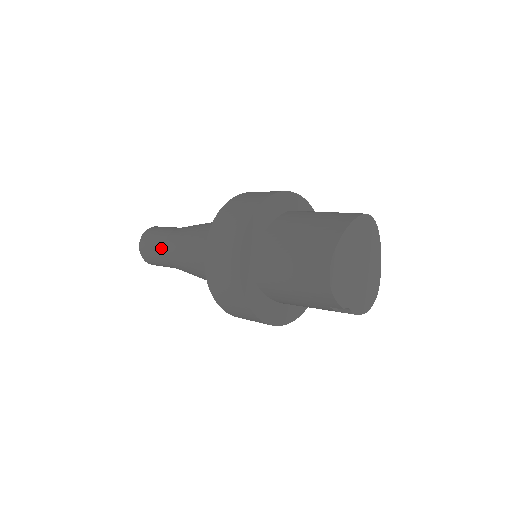
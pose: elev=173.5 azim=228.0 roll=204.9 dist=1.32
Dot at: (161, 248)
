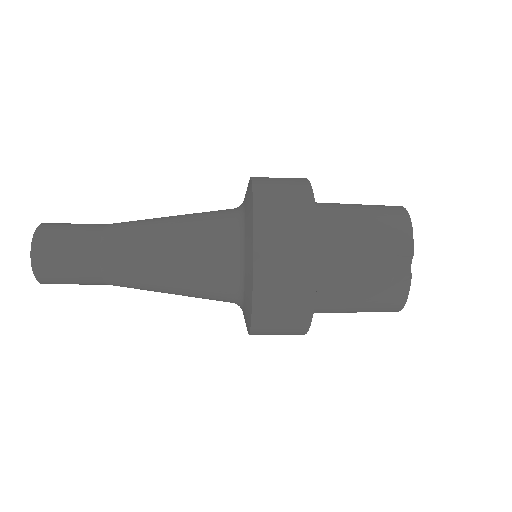
Dot at: (97, 227)
